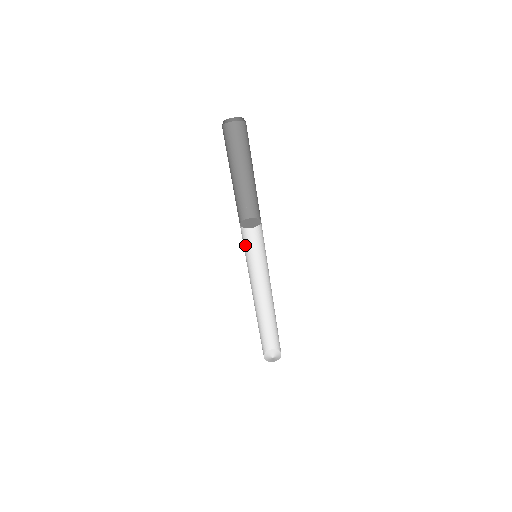
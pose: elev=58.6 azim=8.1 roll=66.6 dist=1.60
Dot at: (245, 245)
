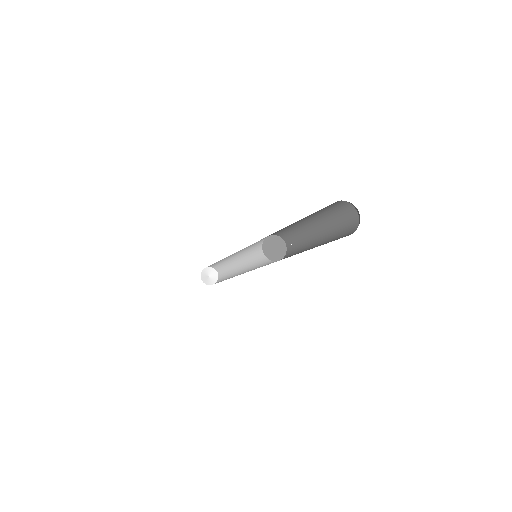
Dot at: occluded
